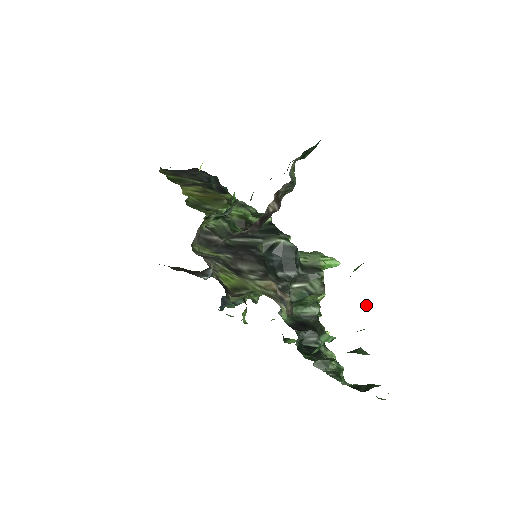
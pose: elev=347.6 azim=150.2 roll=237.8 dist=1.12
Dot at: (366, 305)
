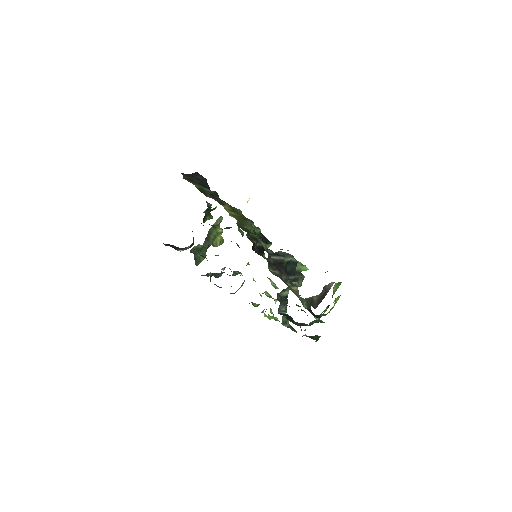
Dot at: (334, 301)
